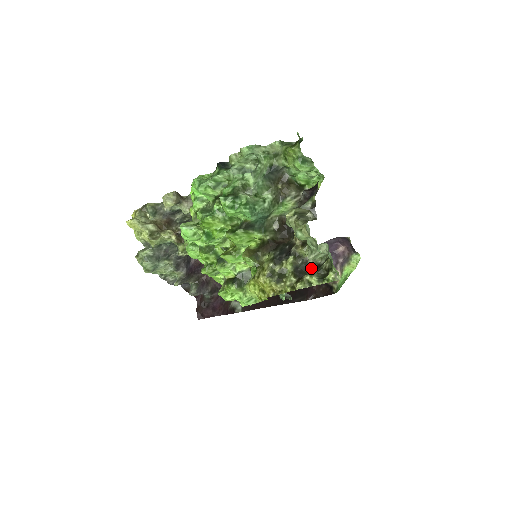
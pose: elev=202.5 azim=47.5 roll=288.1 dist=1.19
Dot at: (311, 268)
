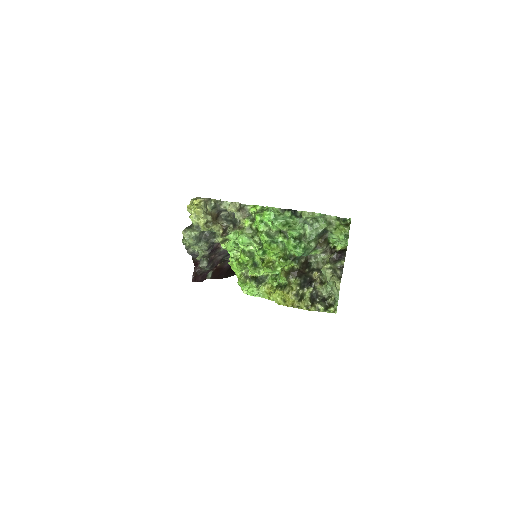
Dot at: (319, 298)
